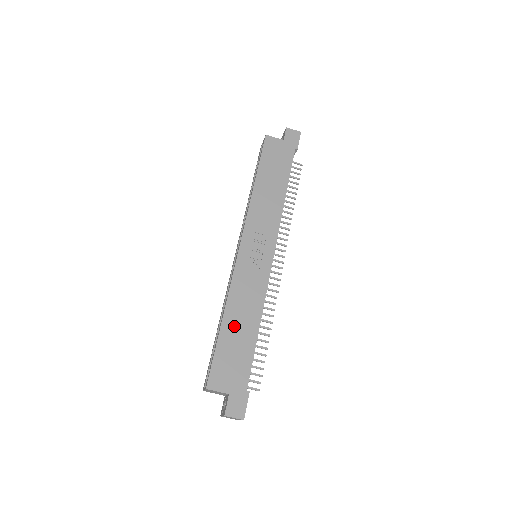
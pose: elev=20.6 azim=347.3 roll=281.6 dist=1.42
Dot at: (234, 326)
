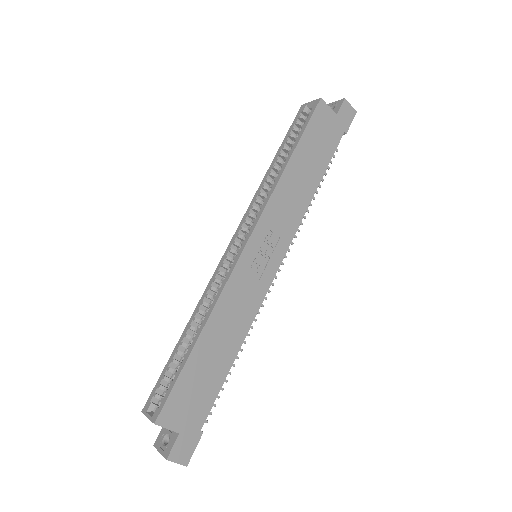
Dot at: (210, 348)
